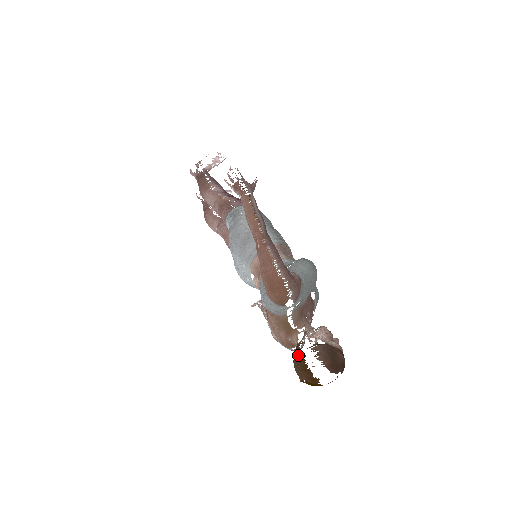
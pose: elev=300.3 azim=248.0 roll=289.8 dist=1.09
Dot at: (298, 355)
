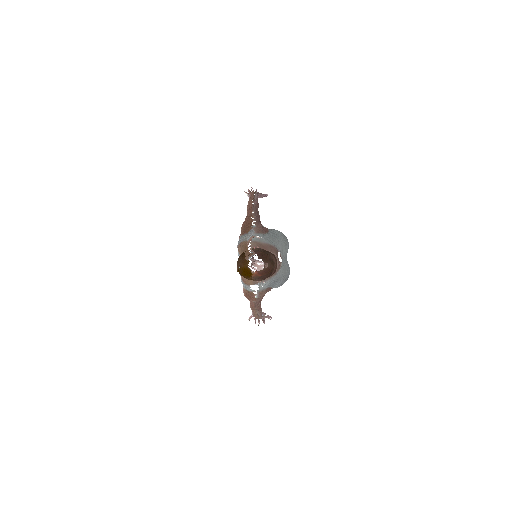
Dot at: occluded
